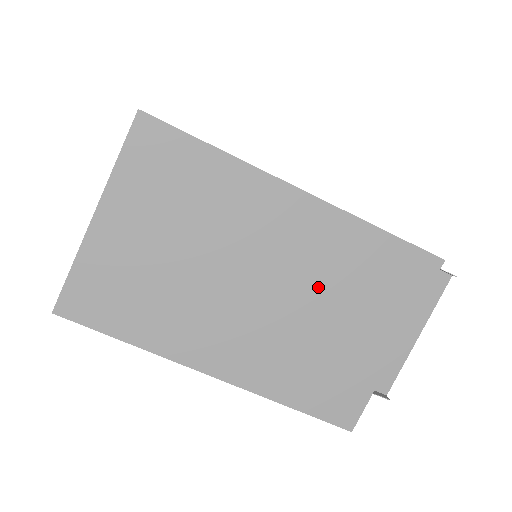
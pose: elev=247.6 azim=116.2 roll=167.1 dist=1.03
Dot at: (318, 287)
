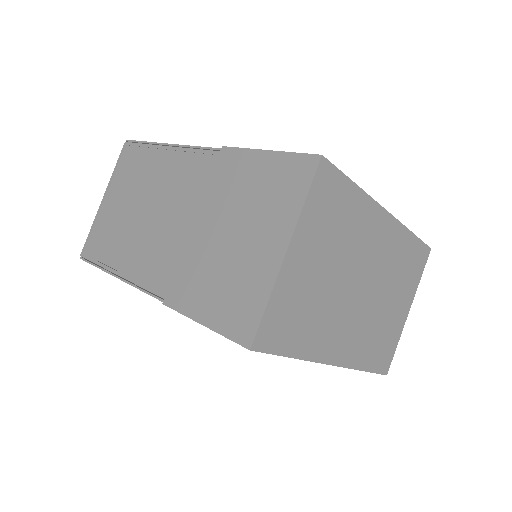
Dot at: (386, 280)
